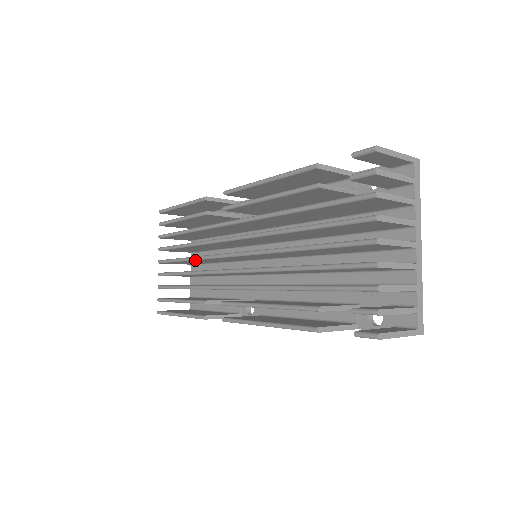
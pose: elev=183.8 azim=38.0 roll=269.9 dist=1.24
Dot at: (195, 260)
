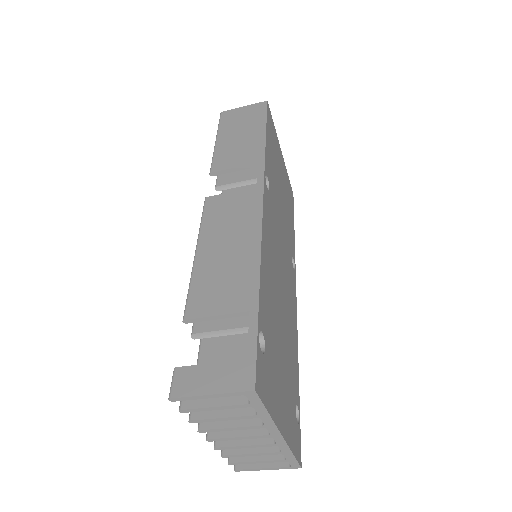
Dot at: occluded
